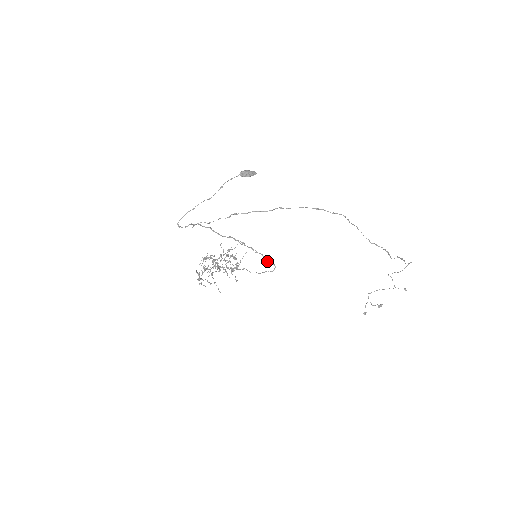
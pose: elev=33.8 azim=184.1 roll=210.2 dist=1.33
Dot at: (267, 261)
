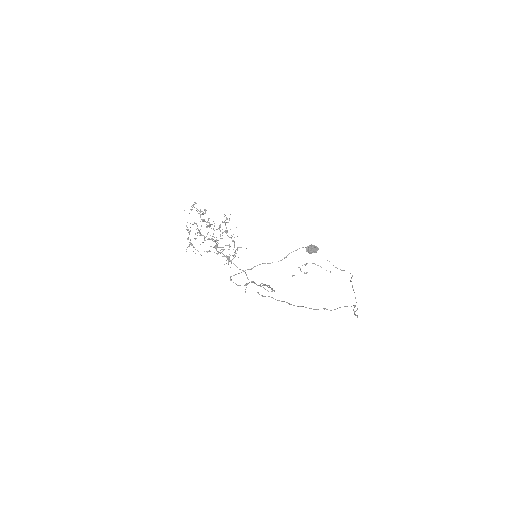
Dot at: occluded
